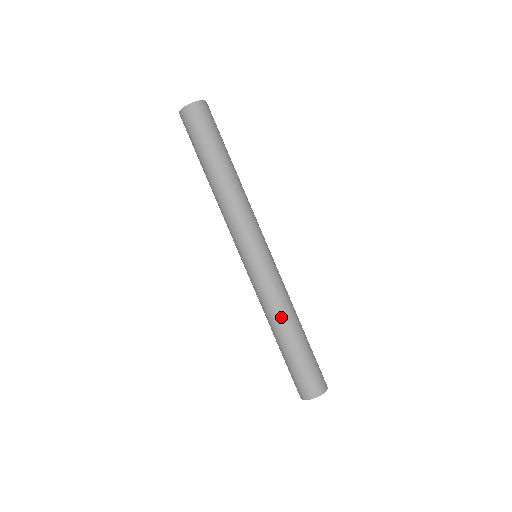
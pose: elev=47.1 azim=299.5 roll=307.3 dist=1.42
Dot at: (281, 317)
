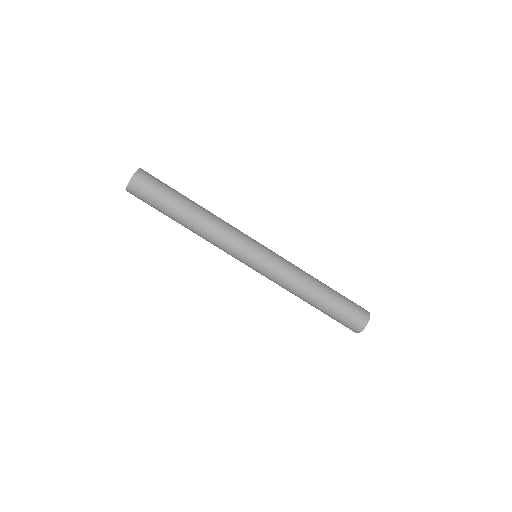
Dot at: (306, 284)
